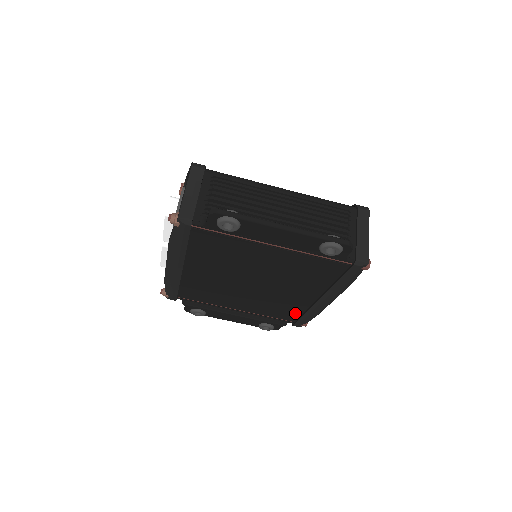
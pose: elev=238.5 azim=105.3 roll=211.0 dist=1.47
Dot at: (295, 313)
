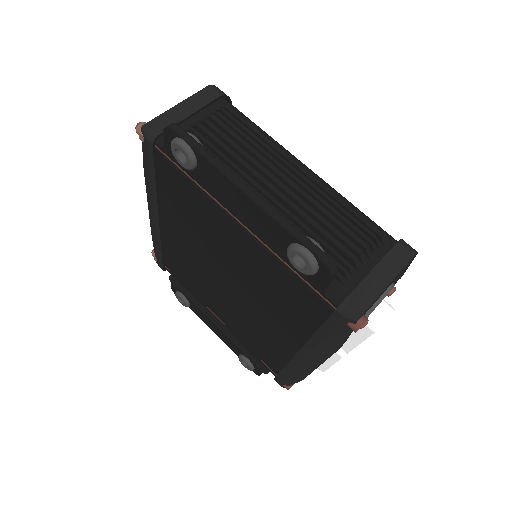
Dot at: (276, 361)
